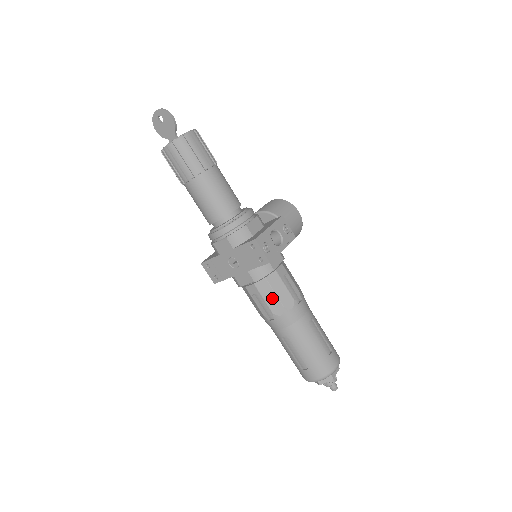
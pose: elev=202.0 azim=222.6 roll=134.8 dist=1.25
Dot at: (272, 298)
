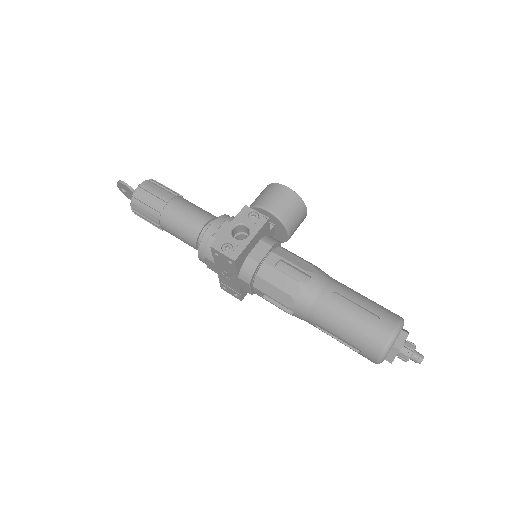
Dot at: (275, 292)
